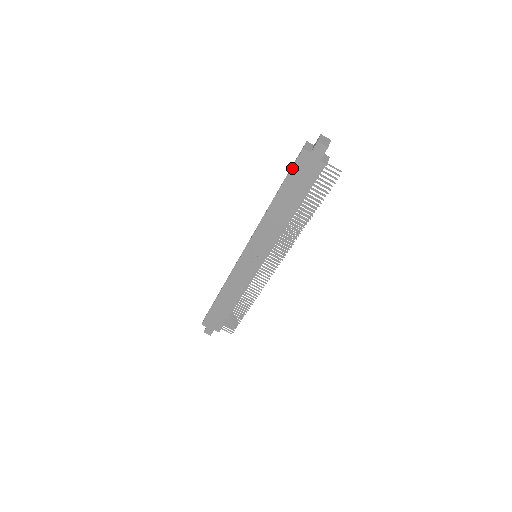
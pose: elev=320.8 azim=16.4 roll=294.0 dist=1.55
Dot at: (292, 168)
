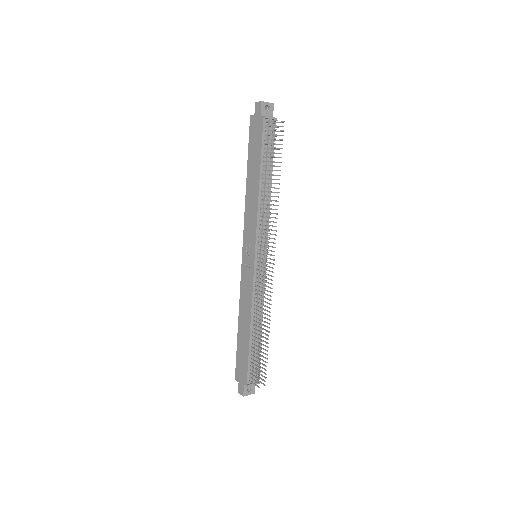
Dot at: (249, 138)
